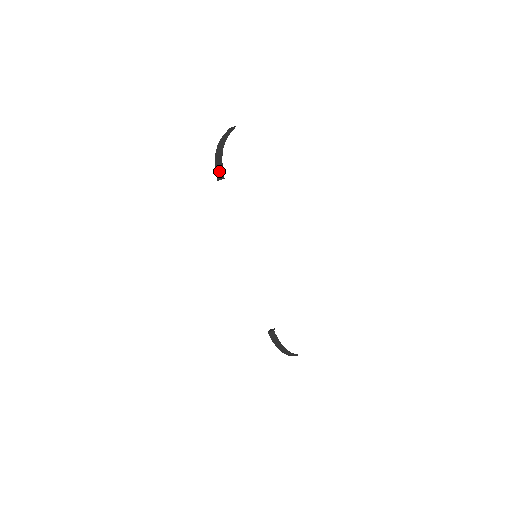
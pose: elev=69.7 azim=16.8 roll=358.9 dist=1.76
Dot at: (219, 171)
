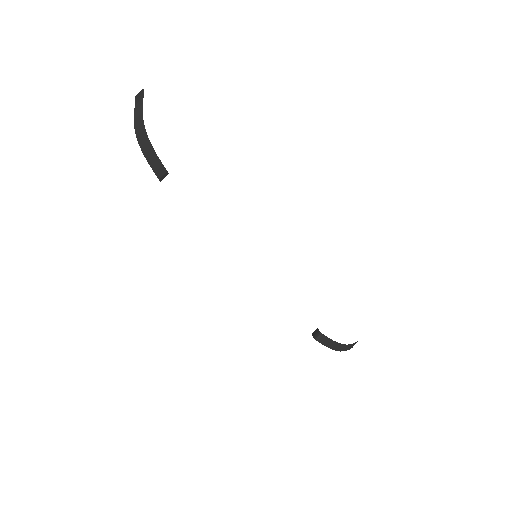
Dot at: (156, 166)
